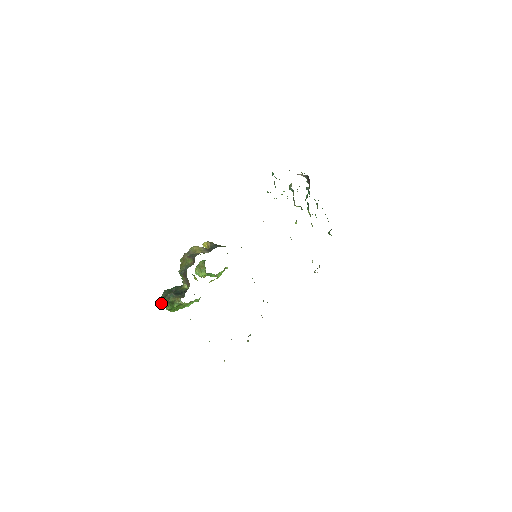
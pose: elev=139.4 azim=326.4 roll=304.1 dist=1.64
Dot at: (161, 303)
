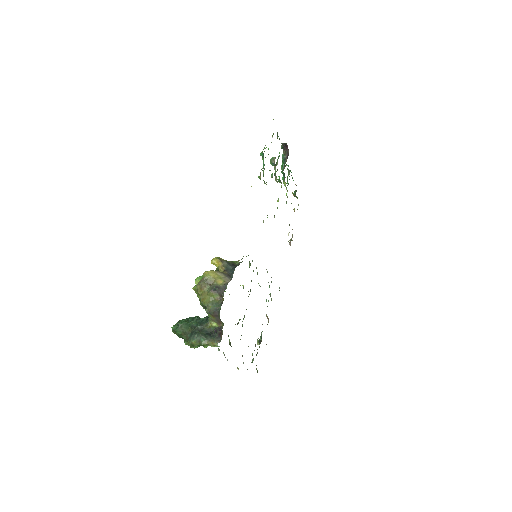
Dot at: (186, 344)
